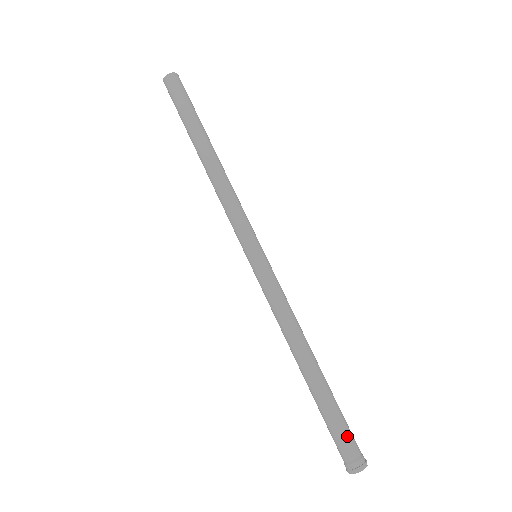
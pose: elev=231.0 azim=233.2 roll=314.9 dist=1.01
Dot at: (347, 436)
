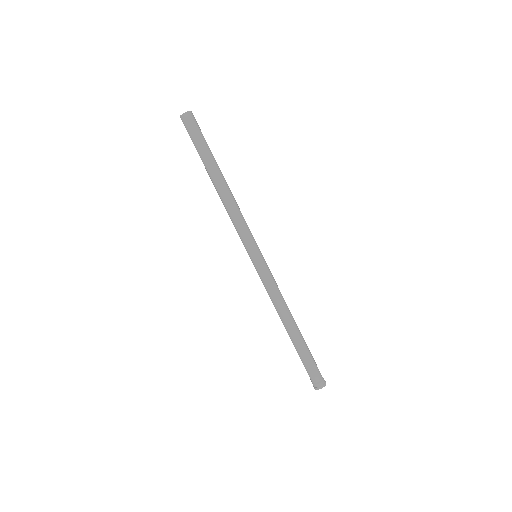
Dot at: (312, 371)
